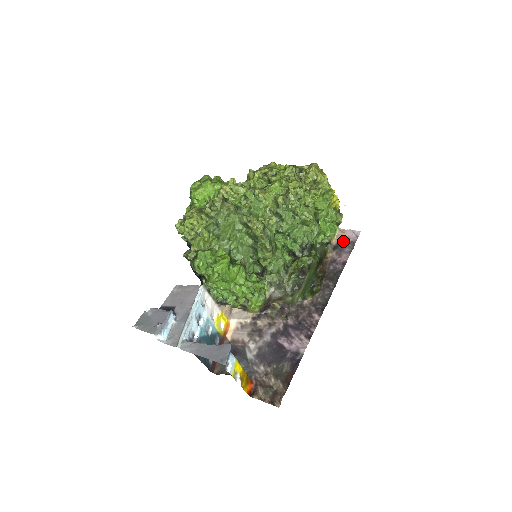
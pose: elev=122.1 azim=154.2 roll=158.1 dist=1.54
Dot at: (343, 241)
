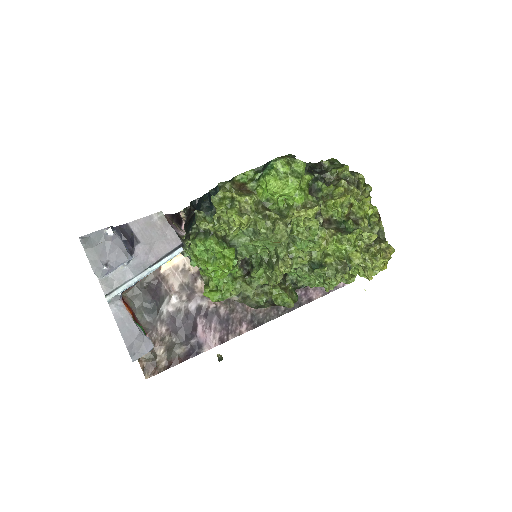
Dot at: occluded
